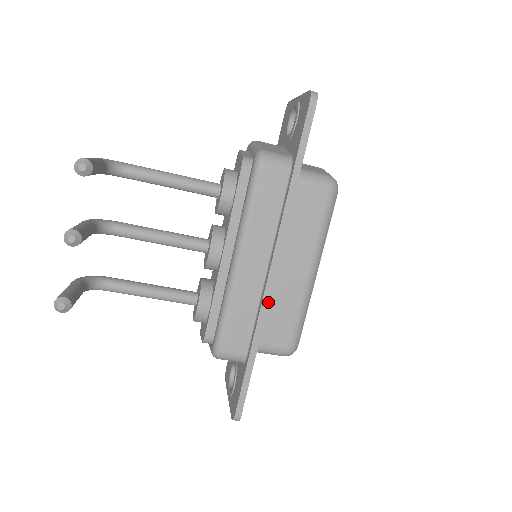
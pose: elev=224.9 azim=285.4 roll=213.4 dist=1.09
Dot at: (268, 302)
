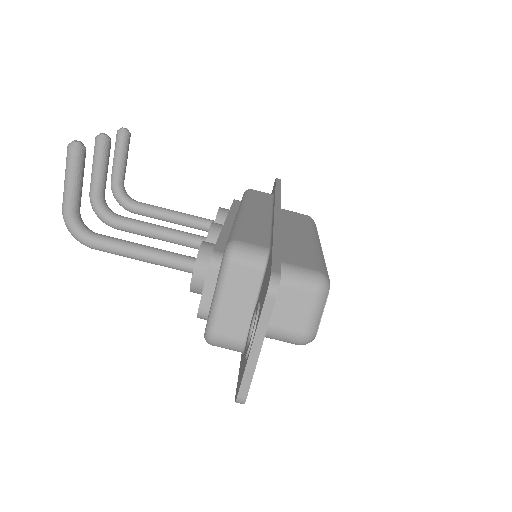
Dot at: (280, 220)
